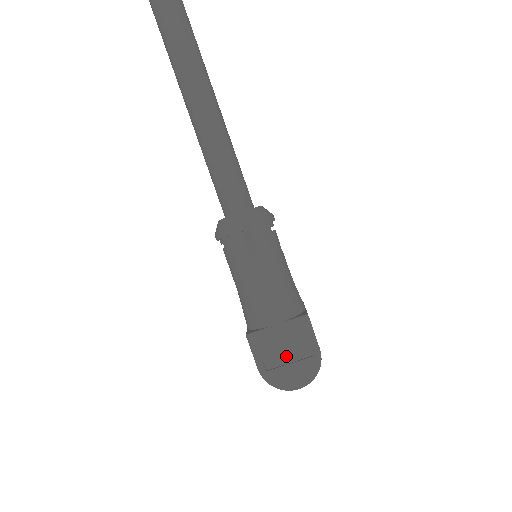
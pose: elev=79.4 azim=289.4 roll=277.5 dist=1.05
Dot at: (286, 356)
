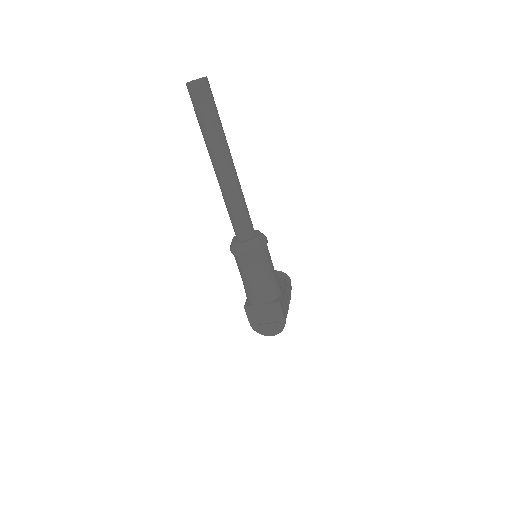
Dot at: (266, 320)
